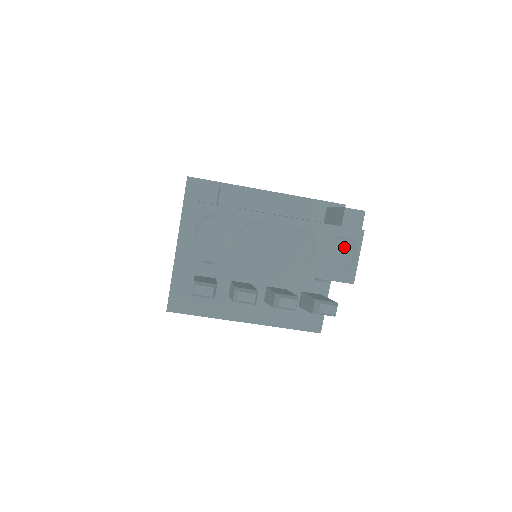
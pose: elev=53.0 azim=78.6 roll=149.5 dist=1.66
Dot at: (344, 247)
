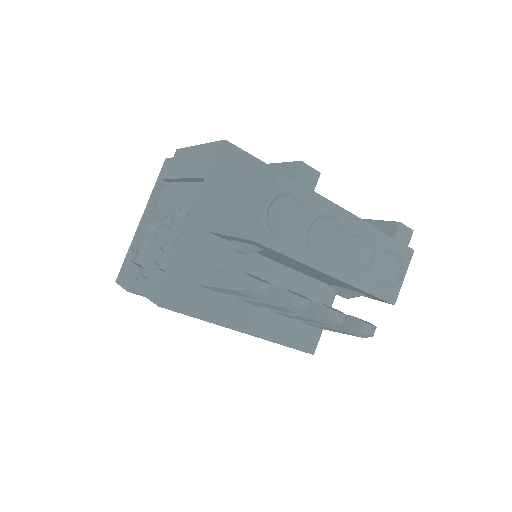
Dot at: (393, 264)
